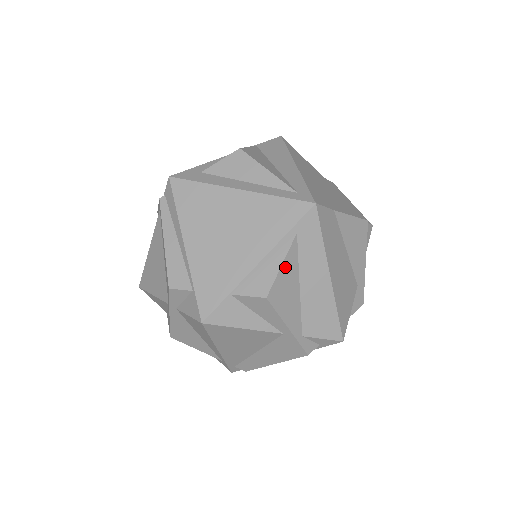
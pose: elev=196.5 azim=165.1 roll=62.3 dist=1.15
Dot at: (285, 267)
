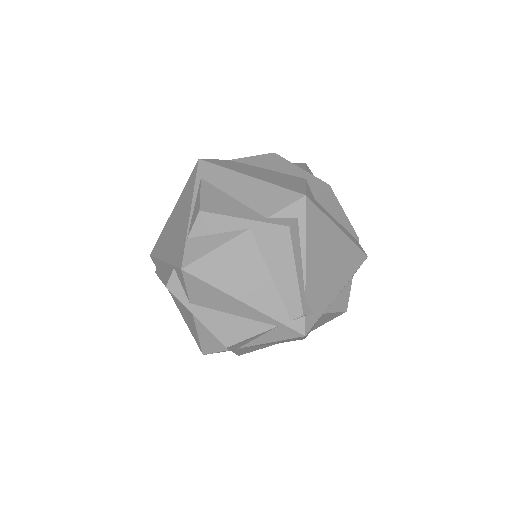
Dot at: (205, 194)
